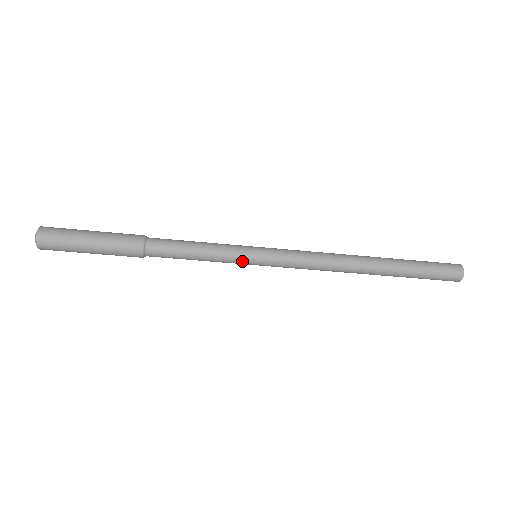
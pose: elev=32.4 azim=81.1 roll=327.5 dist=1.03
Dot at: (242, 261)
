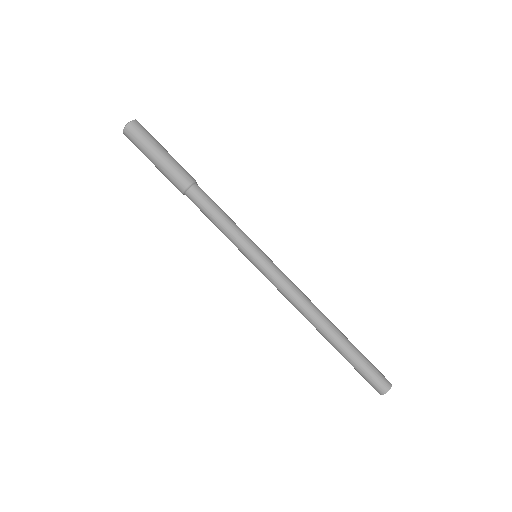
Dot at: (247, 248)
